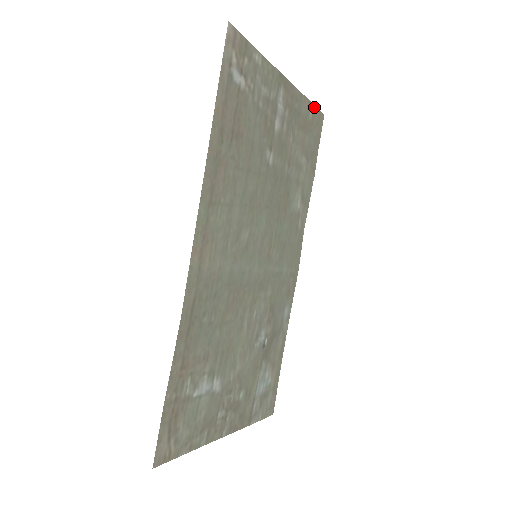
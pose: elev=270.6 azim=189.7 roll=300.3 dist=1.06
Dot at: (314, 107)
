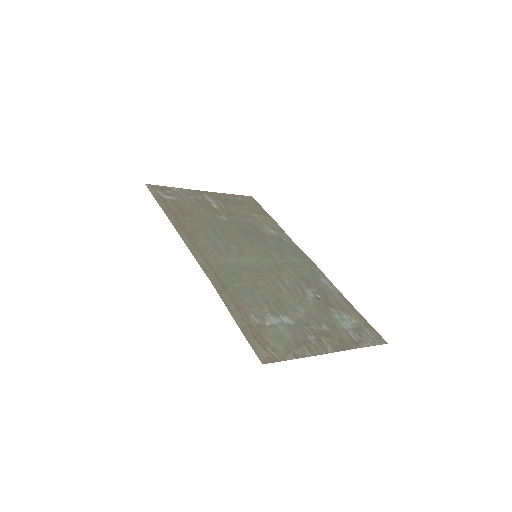
Dot at: (240, 196)
